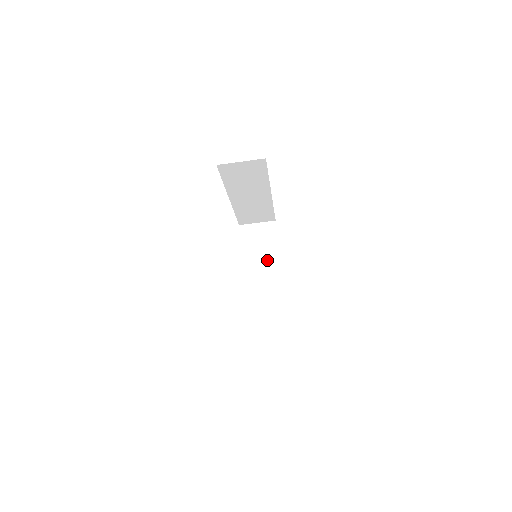
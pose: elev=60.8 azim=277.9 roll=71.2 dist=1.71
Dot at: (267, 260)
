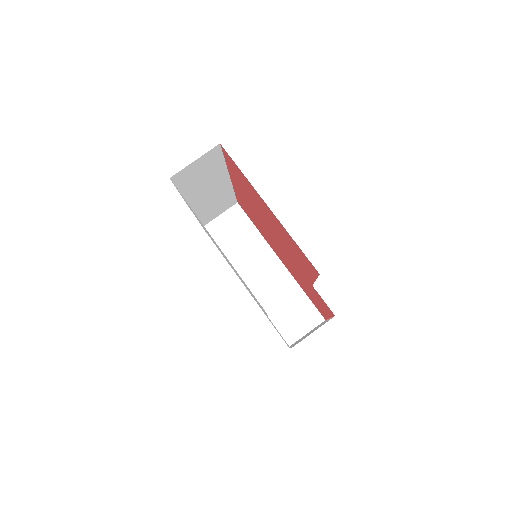
Dot at: occluded
